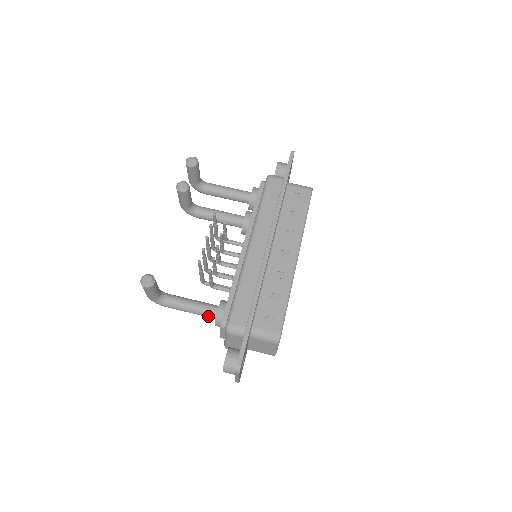
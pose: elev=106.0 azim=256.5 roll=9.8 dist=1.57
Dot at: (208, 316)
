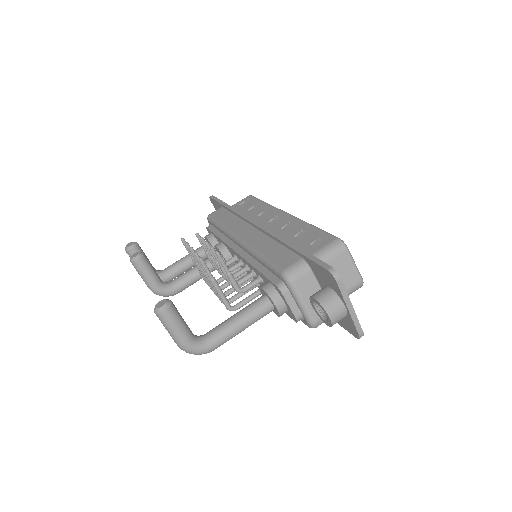
Dot at: (262, 311)
